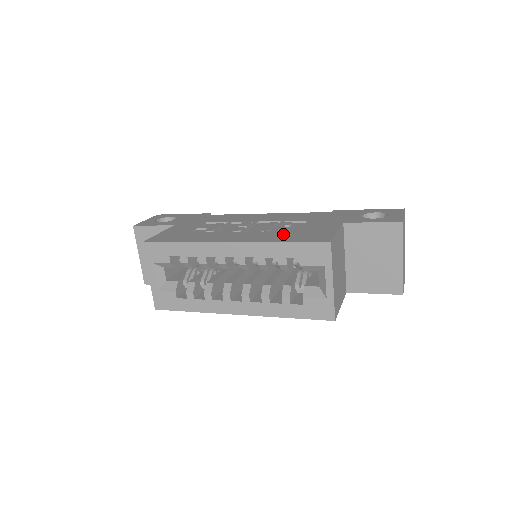
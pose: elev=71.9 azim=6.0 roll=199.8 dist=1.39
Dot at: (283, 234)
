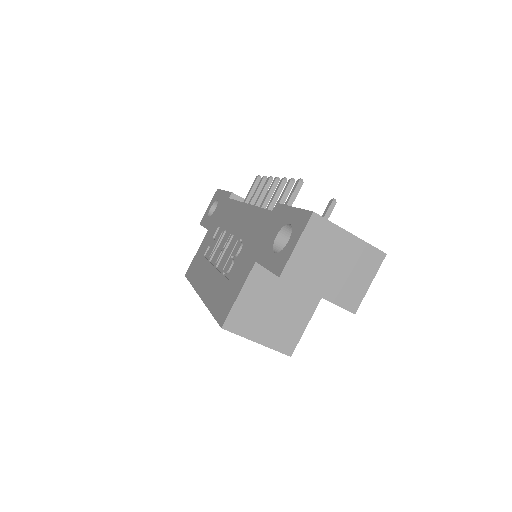
Dot at: (220, 287)
